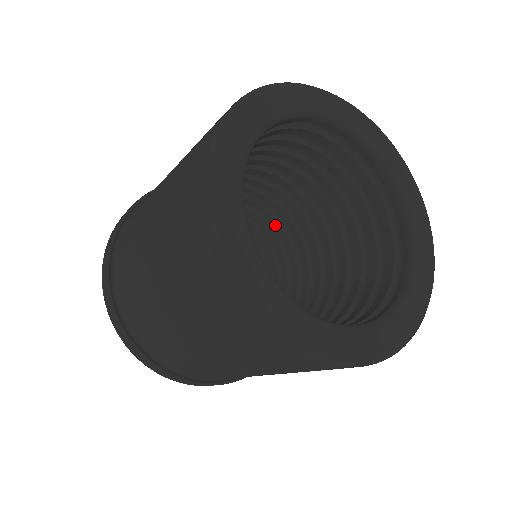
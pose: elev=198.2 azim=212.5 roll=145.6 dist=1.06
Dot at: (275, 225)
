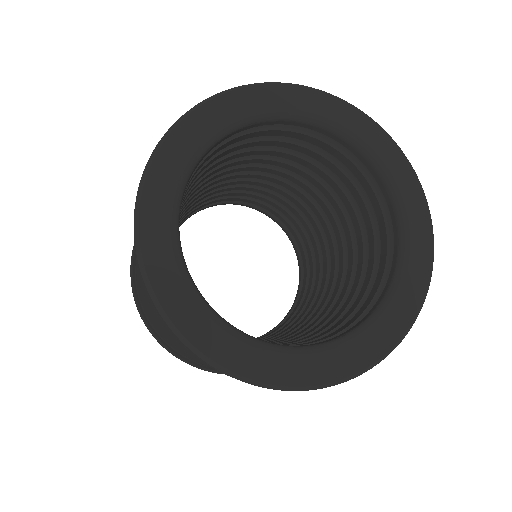
Dot at: (227, 190)
